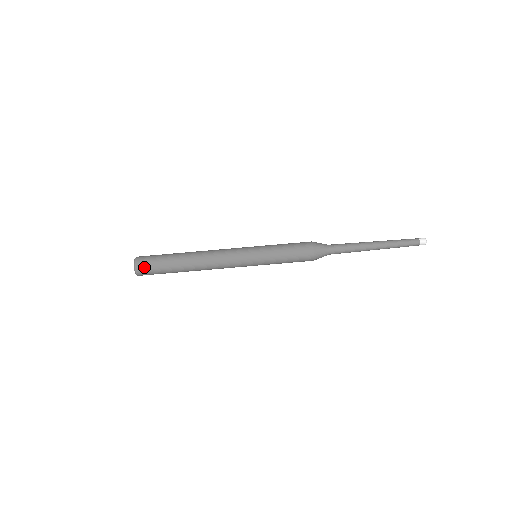
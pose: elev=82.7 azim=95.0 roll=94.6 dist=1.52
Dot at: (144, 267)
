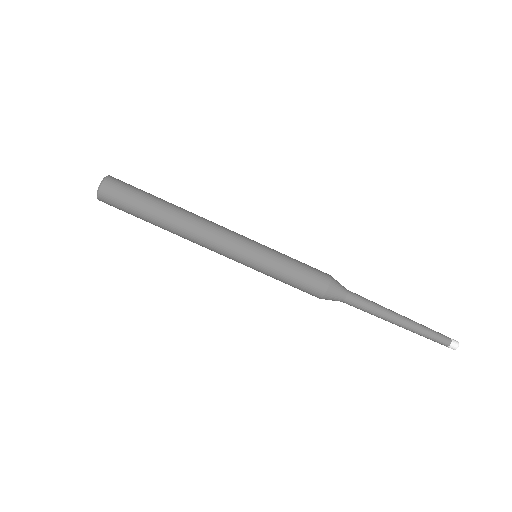
Dot at: (113, 191)
